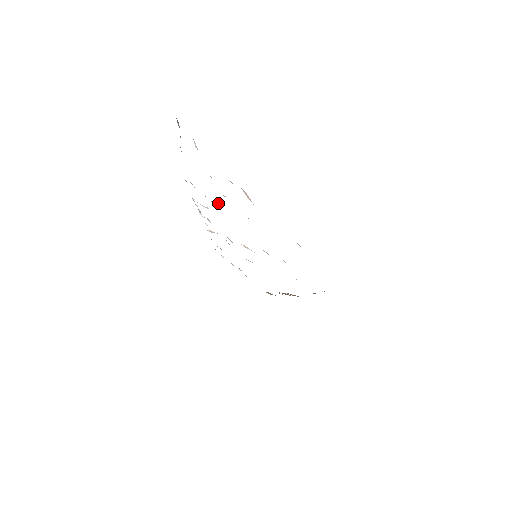
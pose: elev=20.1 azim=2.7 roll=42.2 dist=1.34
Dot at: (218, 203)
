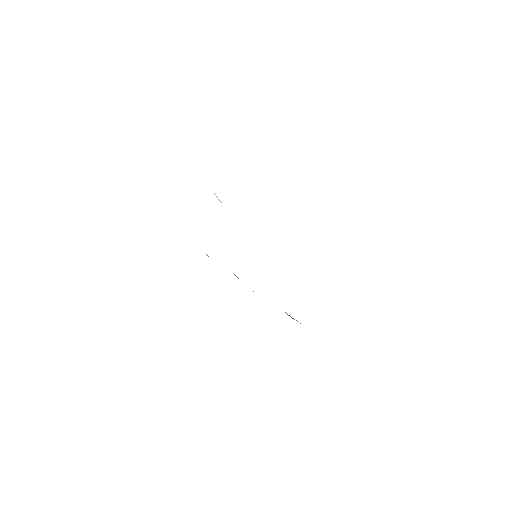
Dot at: occluded
